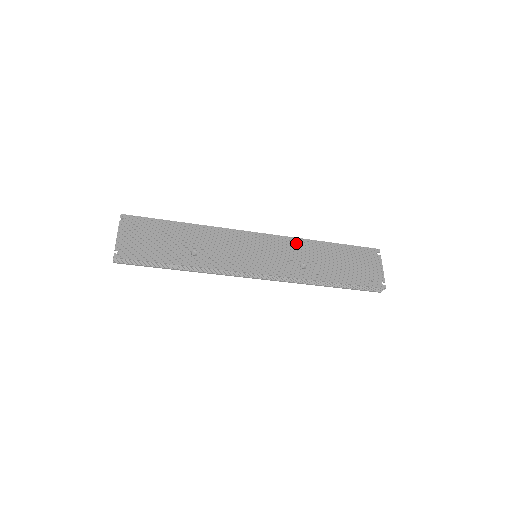
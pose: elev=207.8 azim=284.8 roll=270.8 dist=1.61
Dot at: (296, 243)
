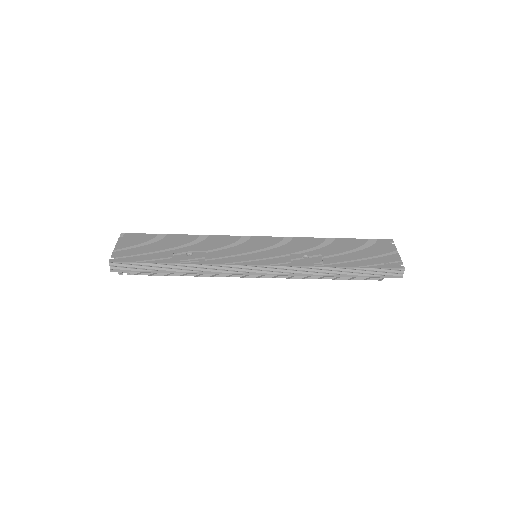
Dot at: (297, 241)
